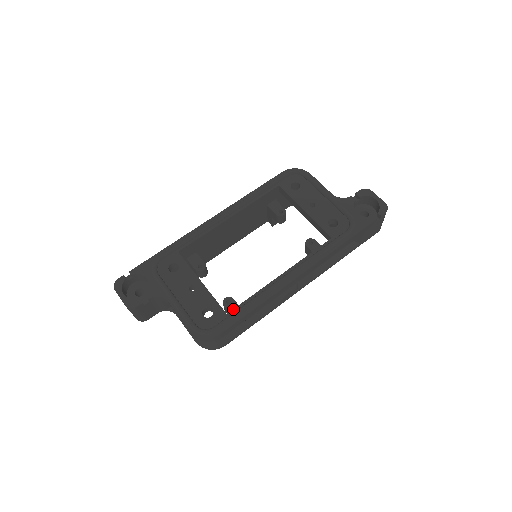
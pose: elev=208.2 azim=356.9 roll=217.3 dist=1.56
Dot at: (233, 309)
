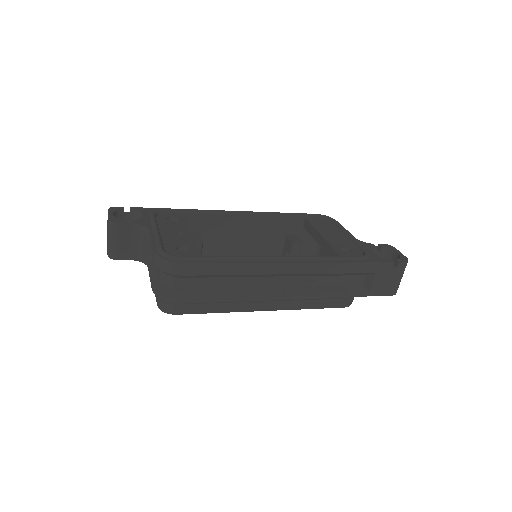
Dot at: occluded
